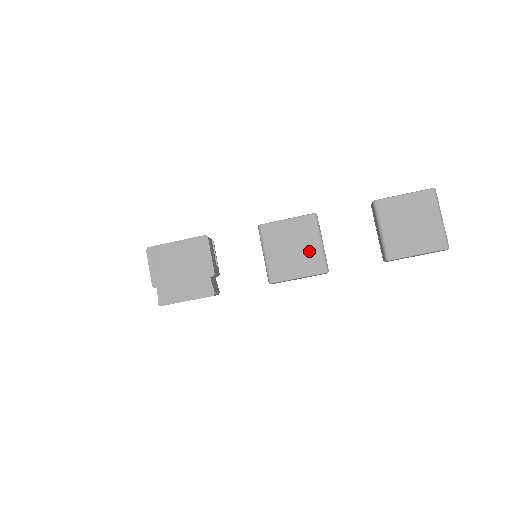
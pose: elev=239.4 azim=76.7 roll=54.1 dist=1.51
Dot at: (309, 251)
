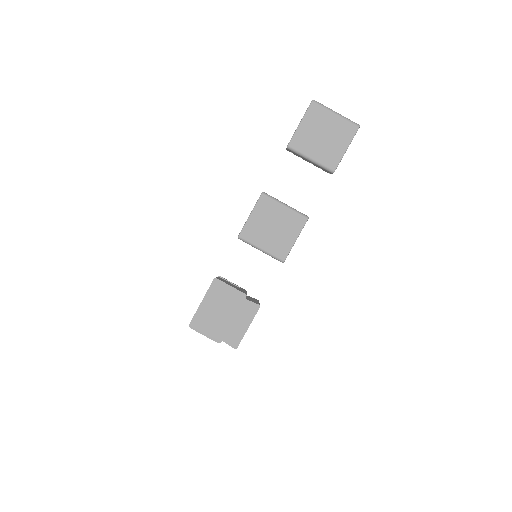
Dot at: (284, 218)
